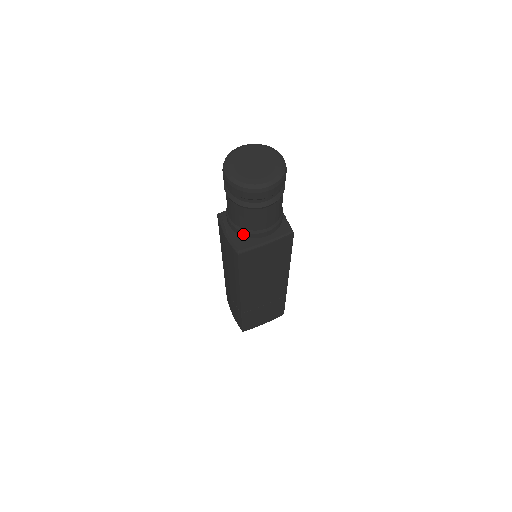
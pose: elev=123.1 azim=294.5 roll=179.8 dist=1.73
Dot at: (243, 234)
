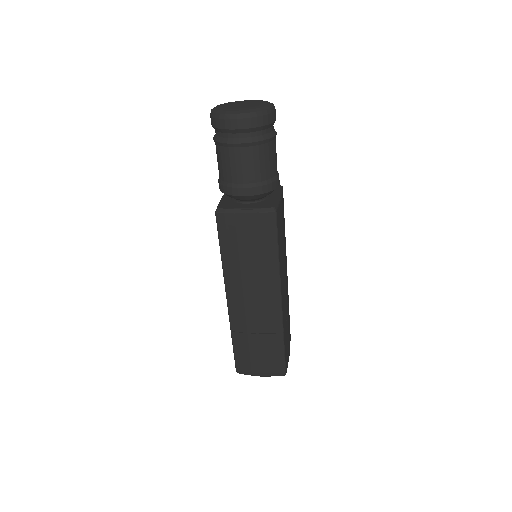
Dot at: (266, 189)
